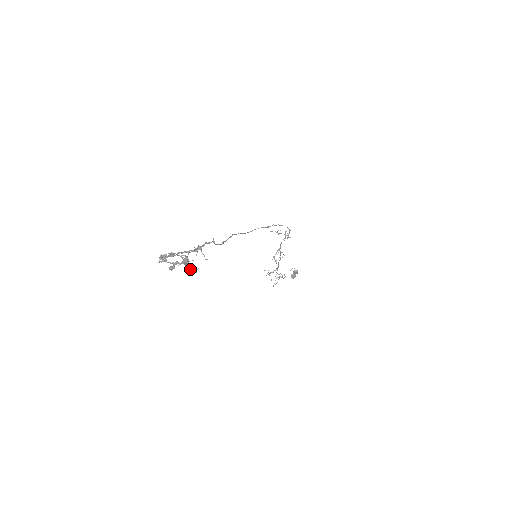
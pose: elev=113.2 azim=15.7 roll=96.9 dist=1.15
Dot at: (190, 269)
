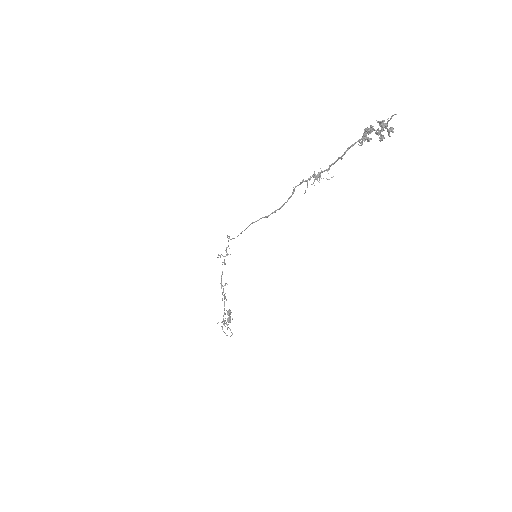
Dot at: (392, 127)
